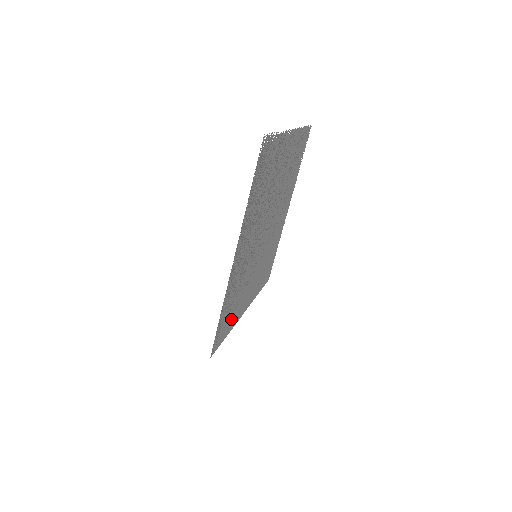
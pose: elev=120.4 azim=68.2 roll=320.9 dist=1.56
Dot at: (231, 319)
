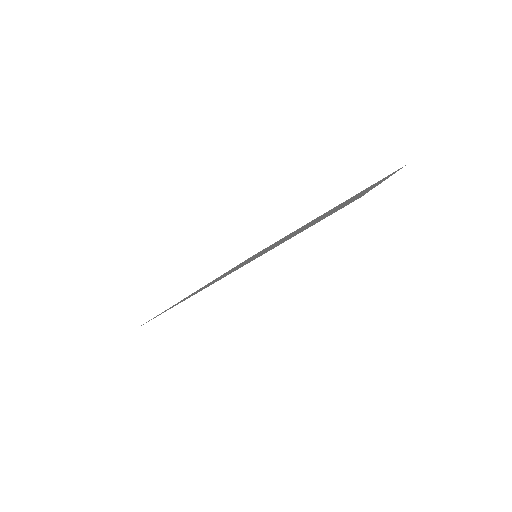
Dot at: (188, 296)
